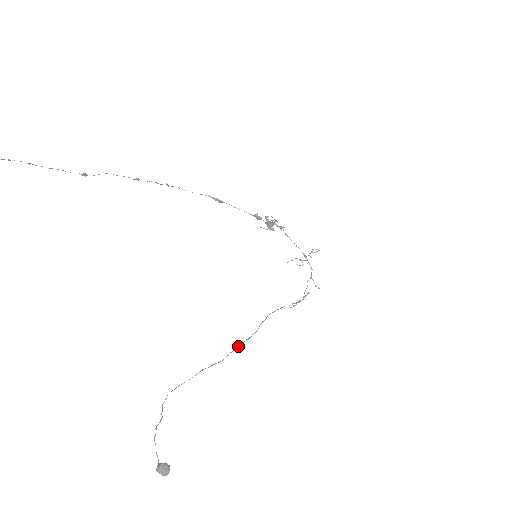
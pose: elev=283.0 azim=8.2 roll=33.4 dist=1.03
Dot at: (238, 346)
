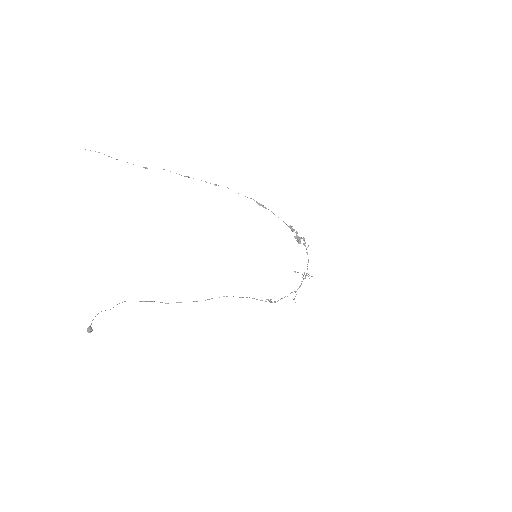
Dot at: occluded
